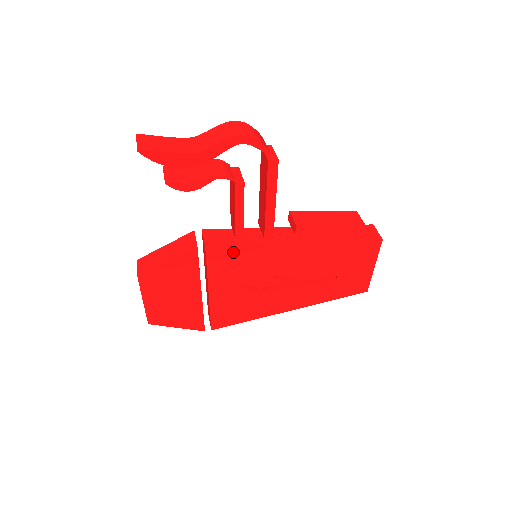
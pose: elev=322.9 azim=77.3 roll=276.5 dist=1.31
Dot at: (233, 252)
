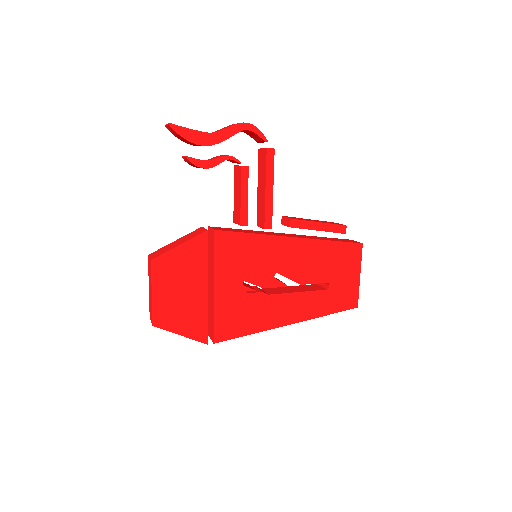
Dot at: (238, 240)
